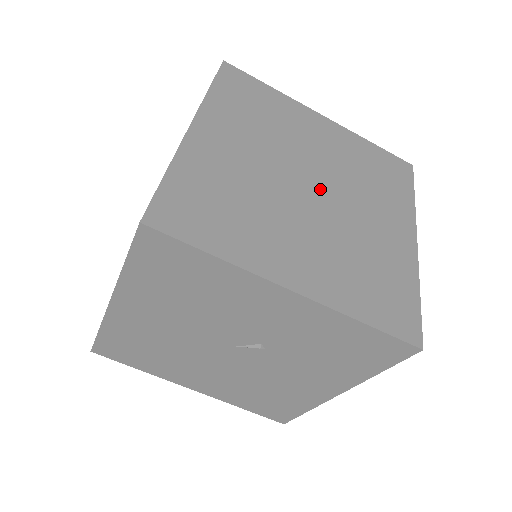
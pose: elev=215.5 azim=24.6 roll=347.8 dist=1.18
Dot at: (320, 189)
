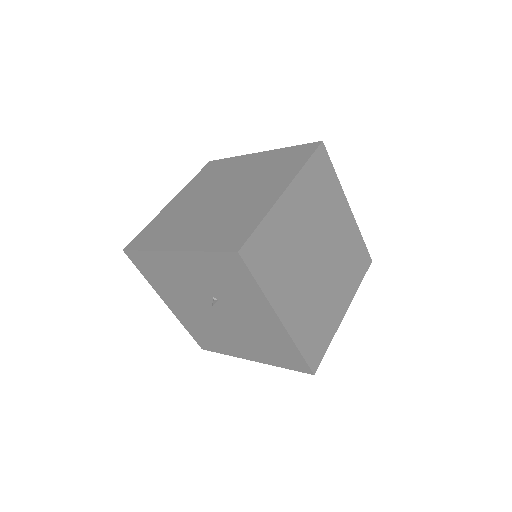
Dot at: (226, 195)
